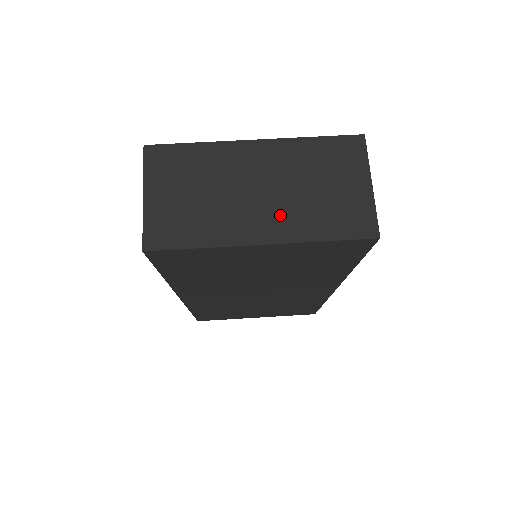
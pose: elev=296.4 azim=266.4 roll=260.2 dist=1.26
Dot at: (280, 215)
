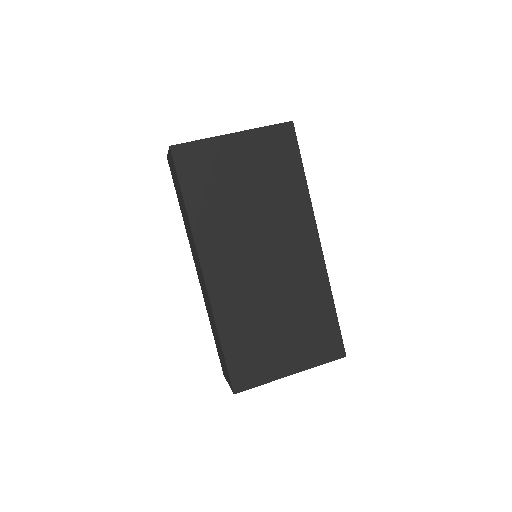
Dot at: occluded
